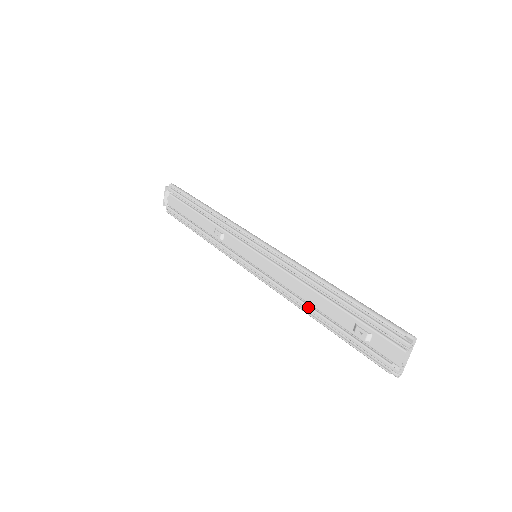
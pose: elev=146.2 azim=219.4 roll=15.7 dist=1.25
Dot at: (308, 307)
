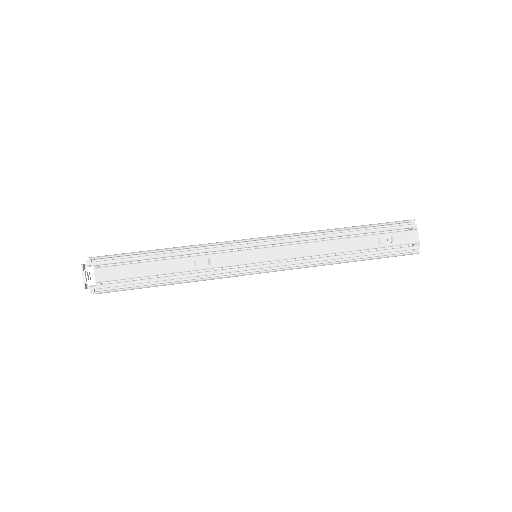
Dot at: (334, 256)
